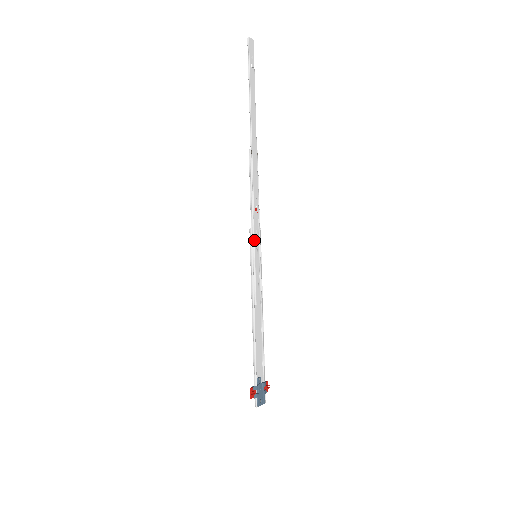
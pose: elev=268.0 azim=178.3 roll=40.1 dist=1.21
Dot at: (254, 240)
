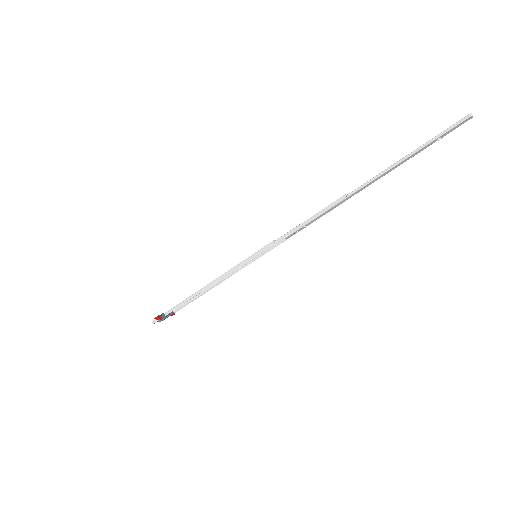
Dot at: (267, 248)
